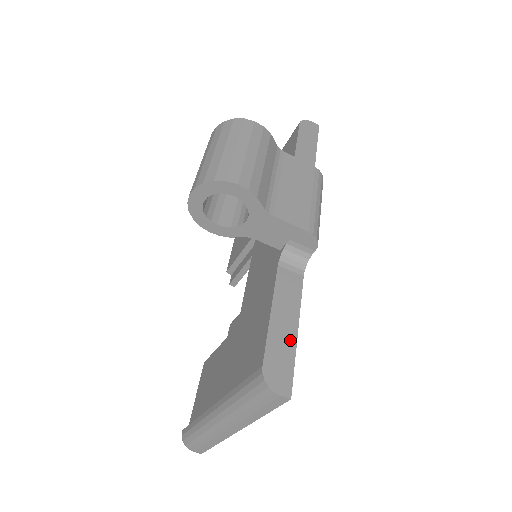
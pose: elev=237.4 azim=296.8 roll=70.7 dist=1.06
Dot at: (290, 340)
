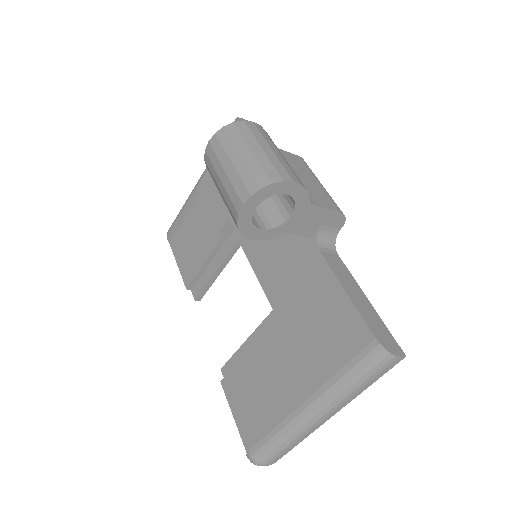
Dot at: (371, 310)
